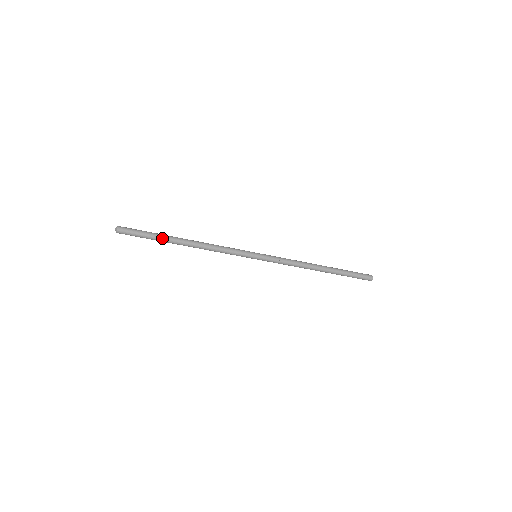
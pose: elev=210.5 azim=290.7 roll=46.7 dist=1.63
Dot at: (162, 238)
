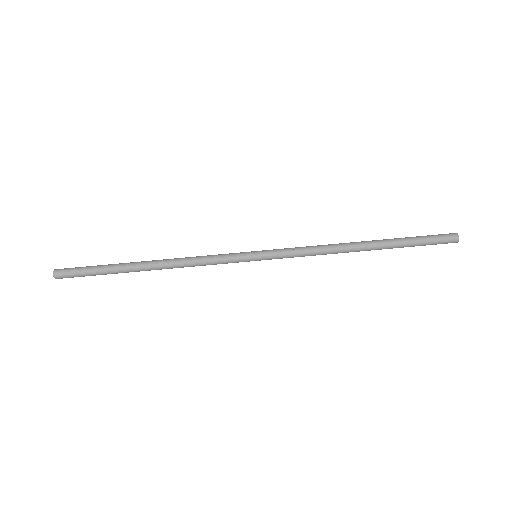
Dot at: (114, 265)
